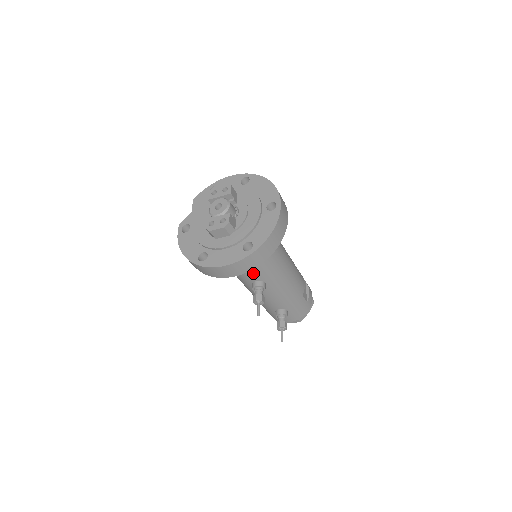
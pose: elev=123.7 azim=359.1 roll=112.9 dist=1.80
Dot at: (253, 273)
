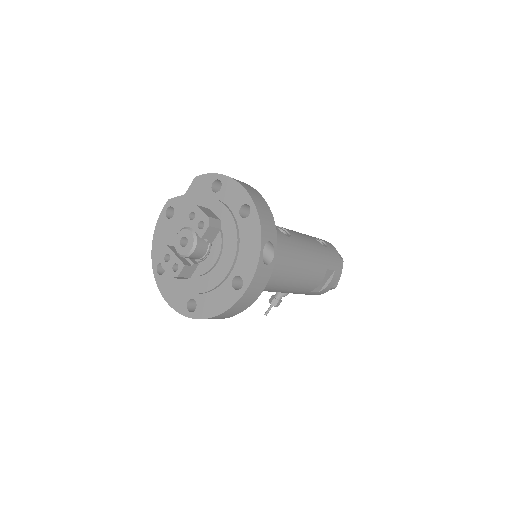
Dot at: occluded
